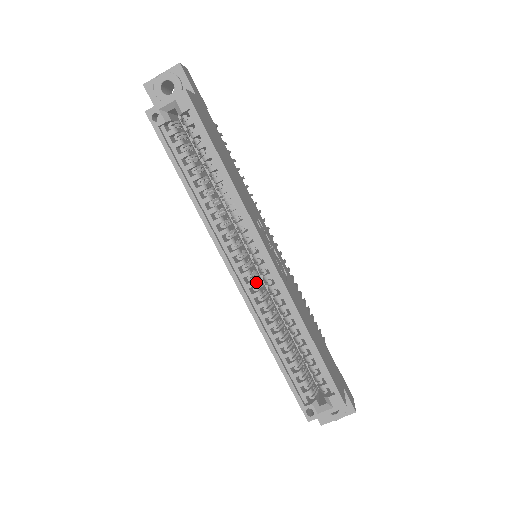
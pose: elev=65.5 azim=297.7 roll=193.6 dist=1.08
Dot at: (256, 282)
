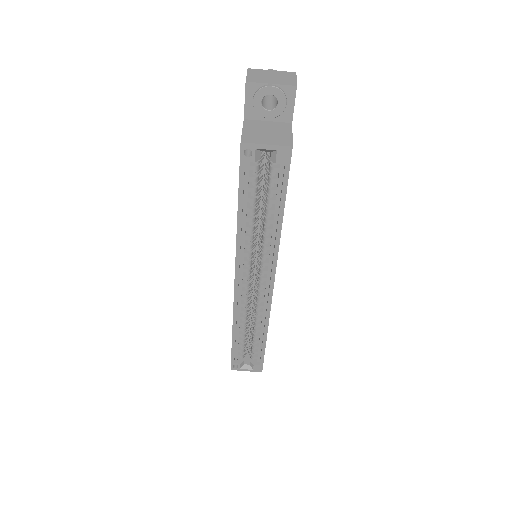
Dot at: (250, 290)
